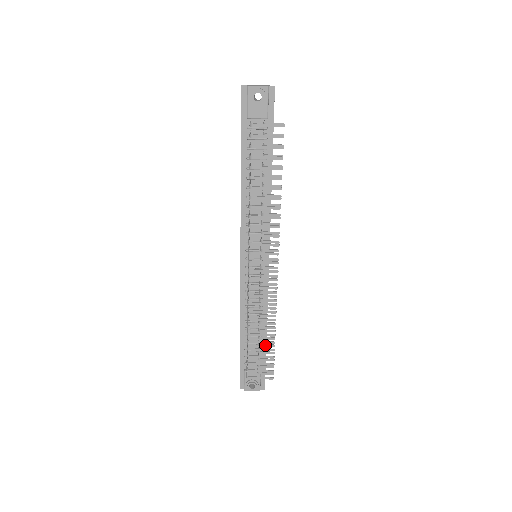
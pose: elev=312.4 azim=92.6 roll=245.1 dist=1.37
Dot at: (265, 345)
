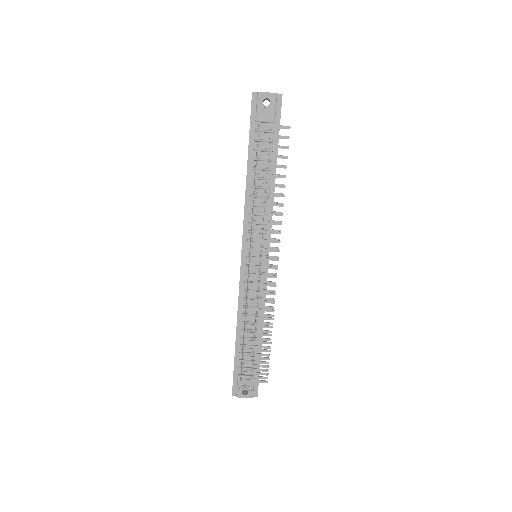
Dot at: (261, 346)
